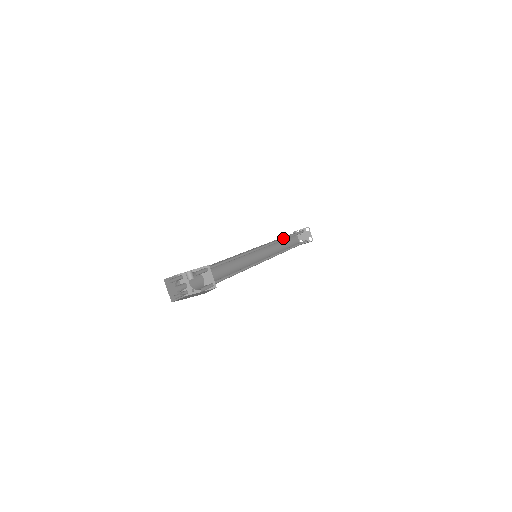
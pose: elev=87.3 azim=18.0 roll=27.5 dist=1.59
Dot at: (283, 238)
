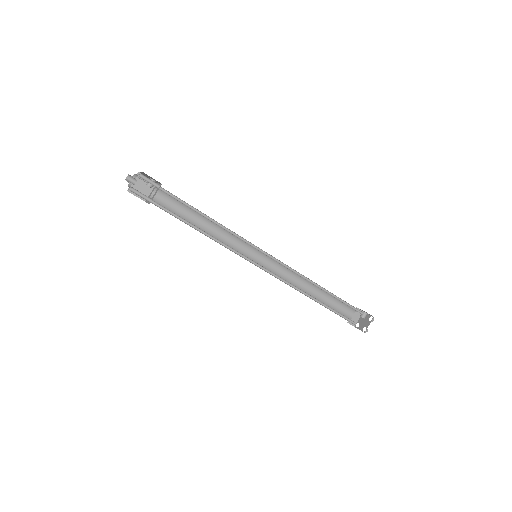
Dot at: (315, 283)
